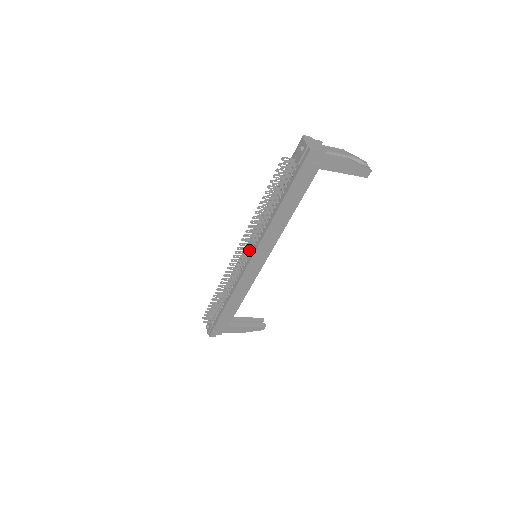
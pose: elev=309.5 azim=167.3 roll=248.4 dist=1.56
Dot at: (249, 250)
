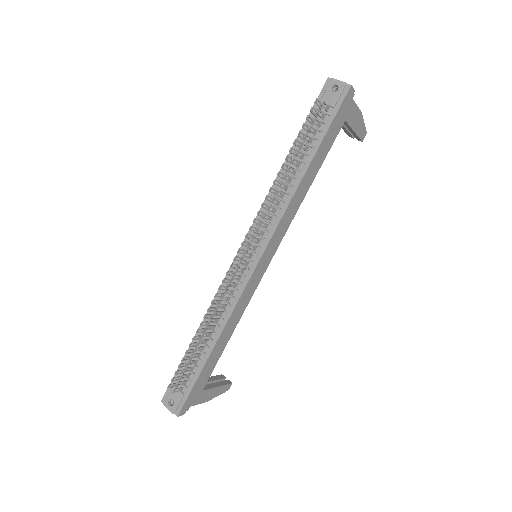
Dot at: (256, 244)
